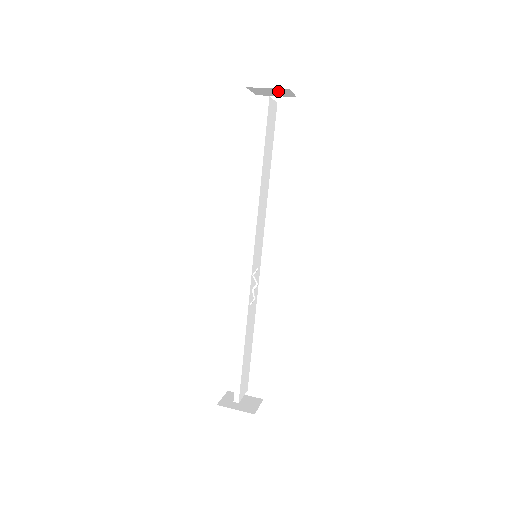
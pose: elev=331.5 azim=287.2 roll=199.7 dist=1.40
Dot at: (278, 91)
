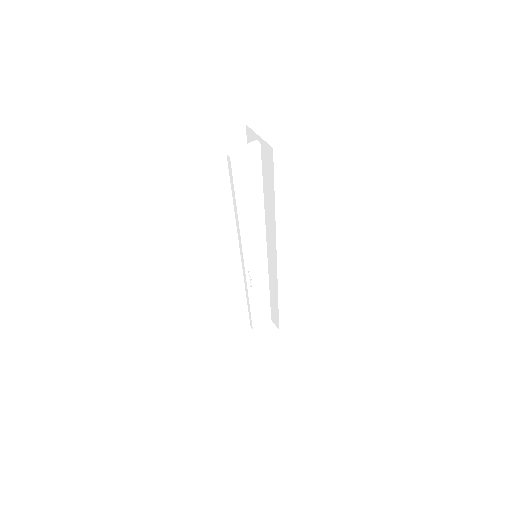
Dot at: occluded
